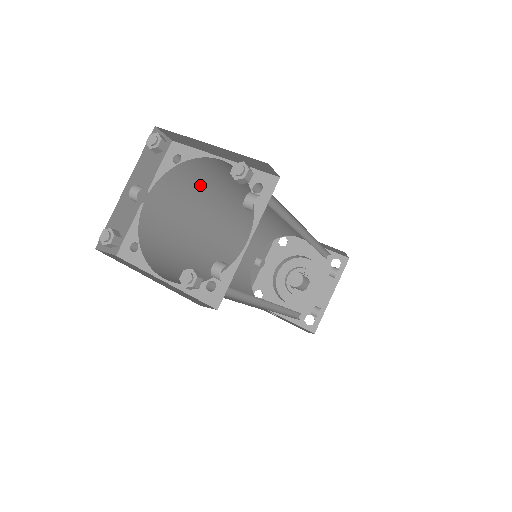
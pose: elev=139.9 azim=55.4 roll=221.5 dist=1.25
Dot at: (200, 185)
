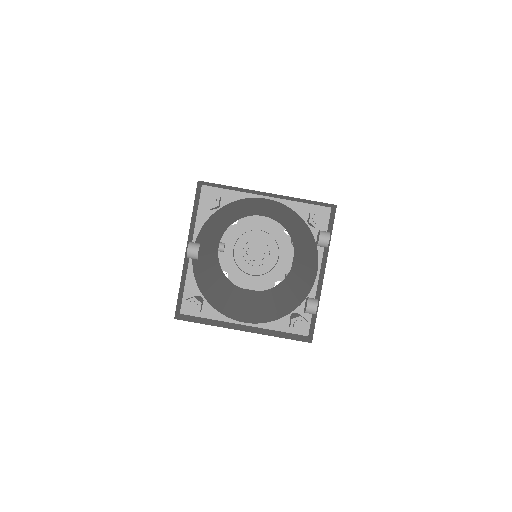
Dot at: (219, 215)
